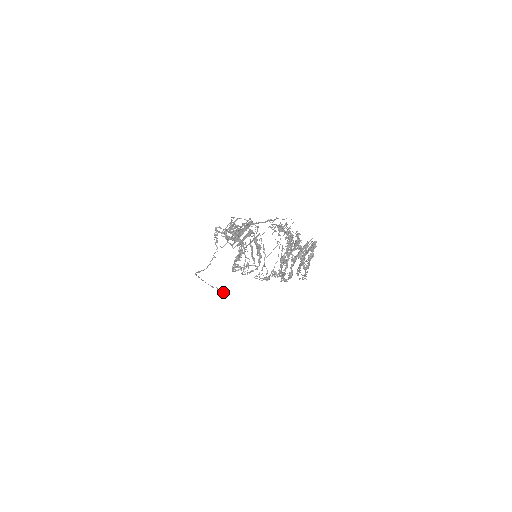
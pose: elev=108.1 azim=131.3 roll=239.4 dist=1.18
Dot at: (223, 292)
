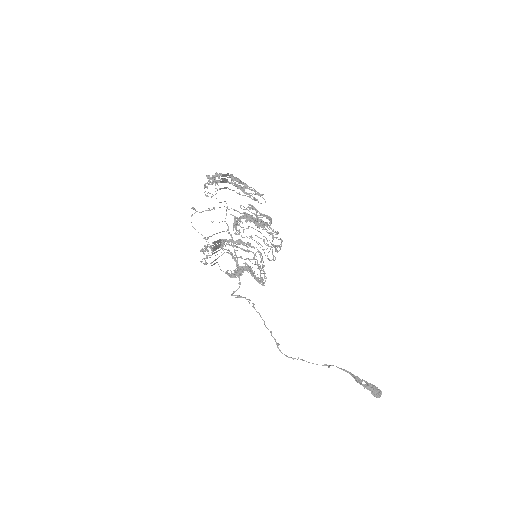
Dot at: (370, 388)
